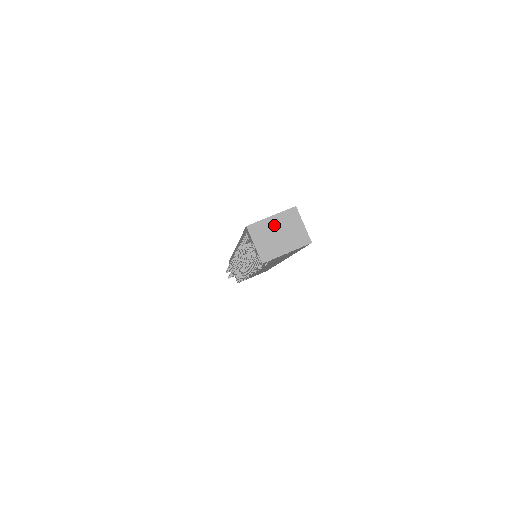
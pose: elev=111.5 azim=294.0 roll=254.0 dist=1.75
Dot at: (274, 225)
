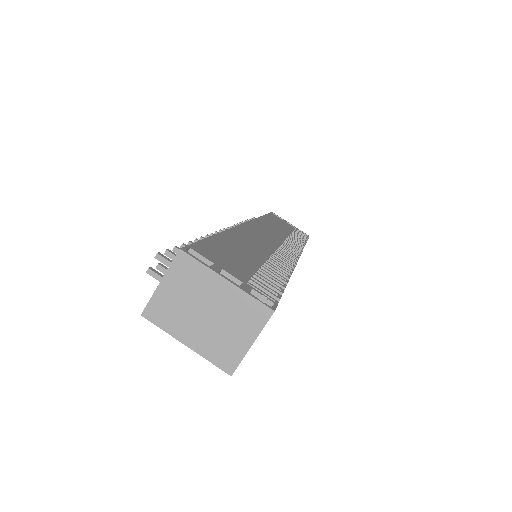
Dot at: (215, 294)
